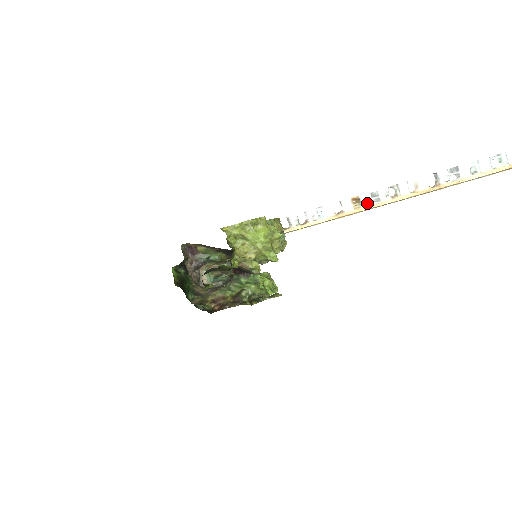
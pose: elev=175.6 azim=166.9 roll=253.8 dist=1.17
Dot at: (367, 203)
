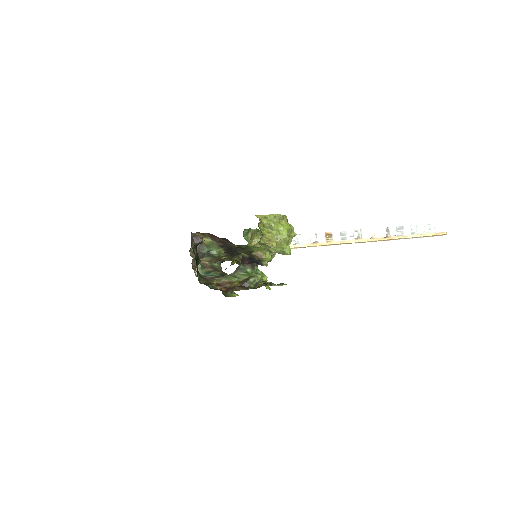
Dot at: (337, 239)
